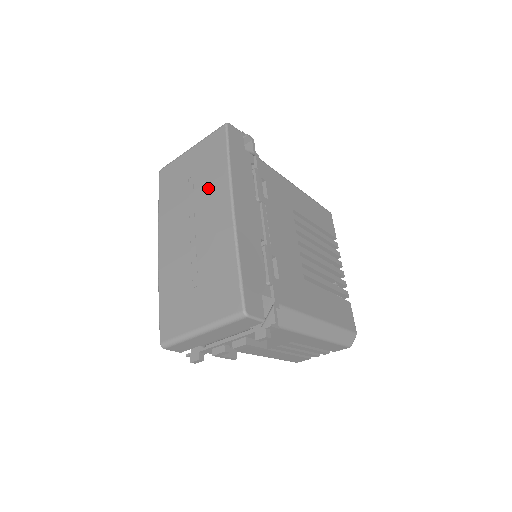
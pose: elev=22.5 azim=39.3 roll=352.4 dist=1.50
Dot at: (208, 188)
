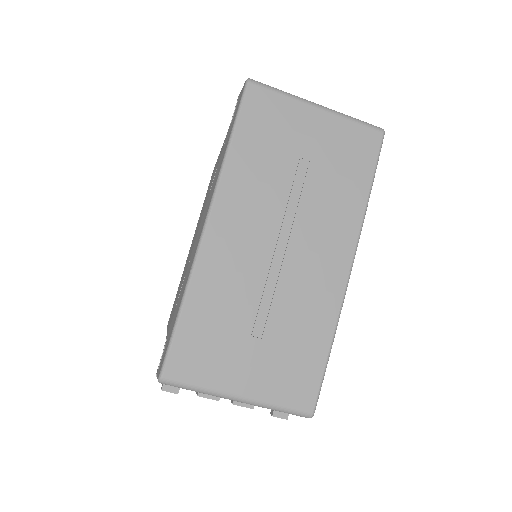
Dot at: (327, 208)
